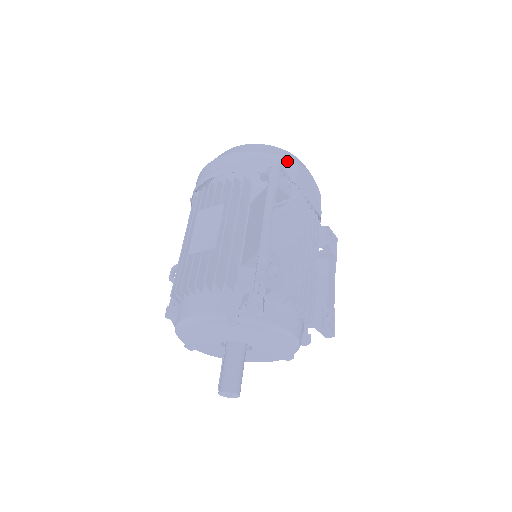
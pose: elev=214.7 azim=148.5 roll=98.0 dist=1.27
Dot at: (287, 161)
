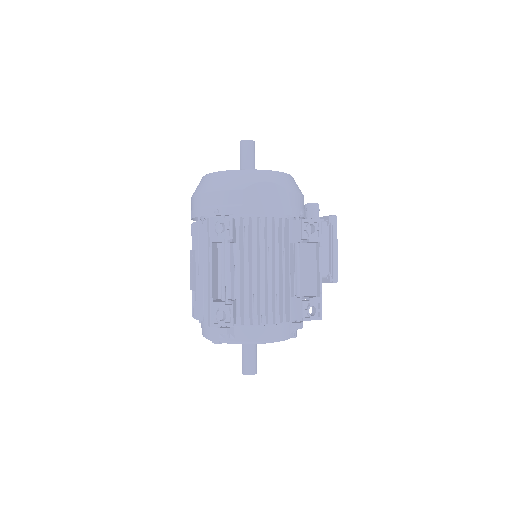
Dot at: (231, 193)
